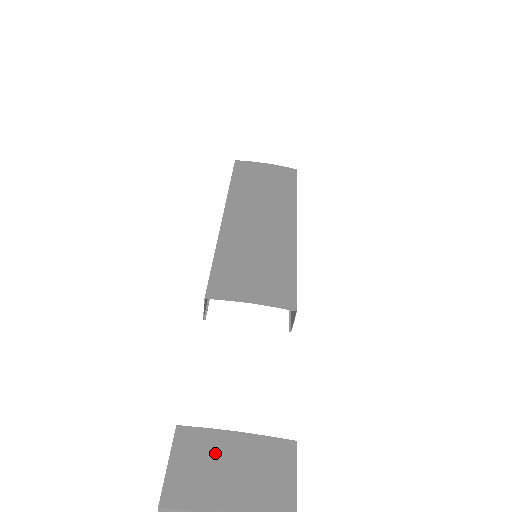
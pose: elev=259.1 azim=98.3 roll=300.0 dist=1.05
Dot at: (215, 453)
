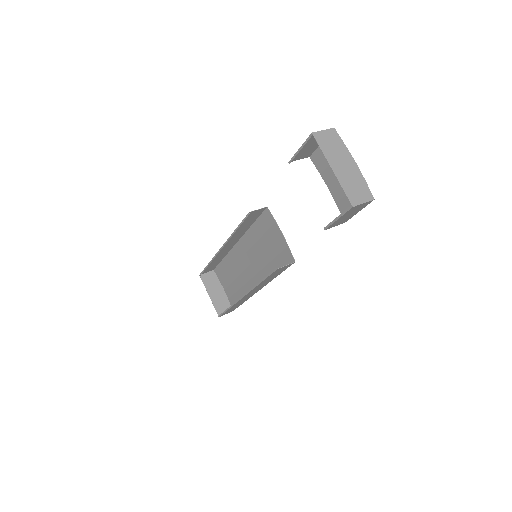
Dot at: (331, 171)
